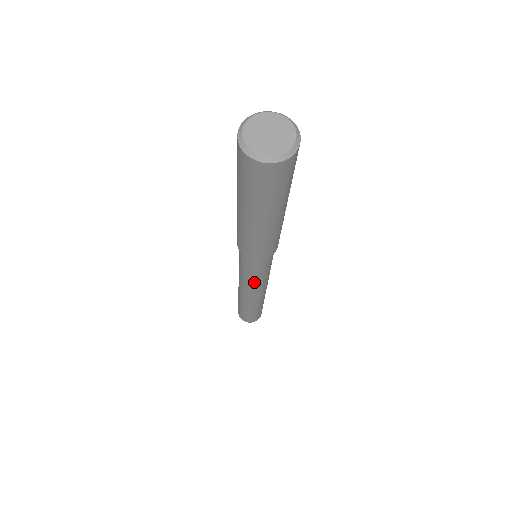
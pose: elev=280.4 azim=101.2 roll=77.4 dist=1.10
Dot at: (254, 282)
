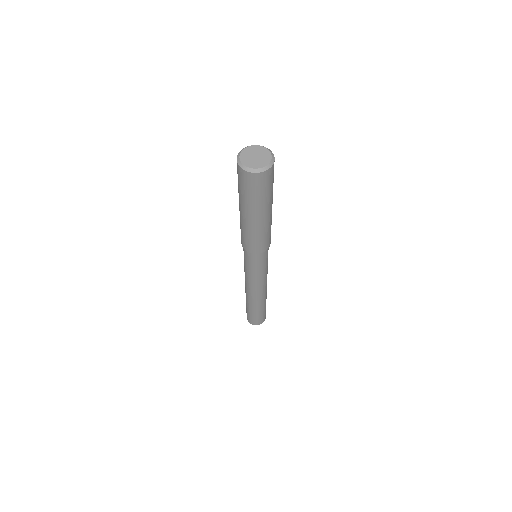
Dot at: (257, 277)
